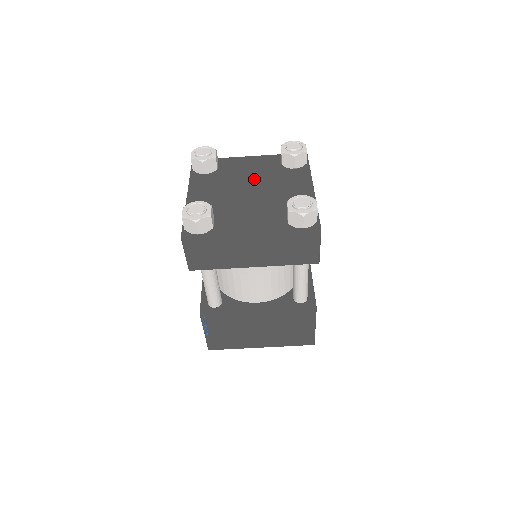
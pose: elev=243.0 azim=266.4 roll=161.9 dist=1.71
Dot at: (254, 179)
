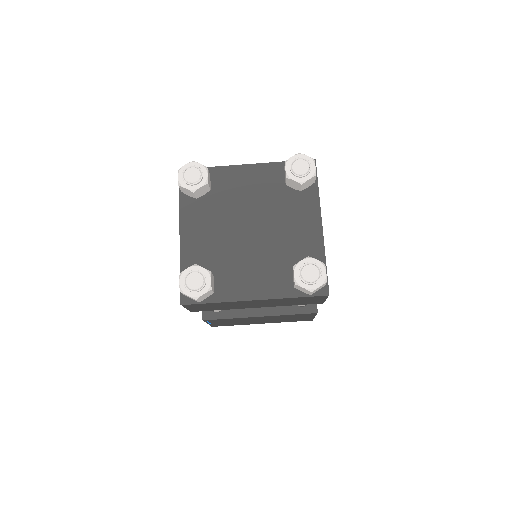
Dot at: (254, 208)
